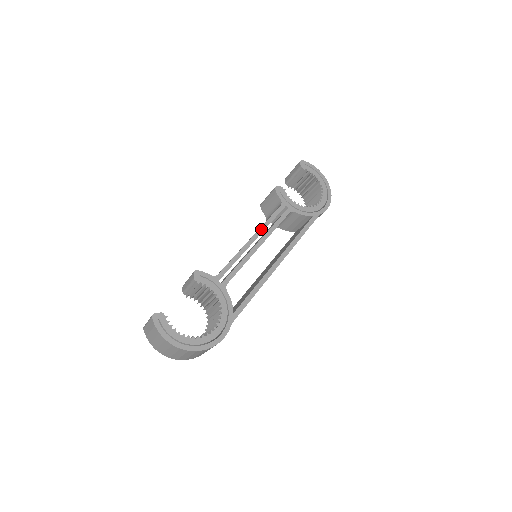
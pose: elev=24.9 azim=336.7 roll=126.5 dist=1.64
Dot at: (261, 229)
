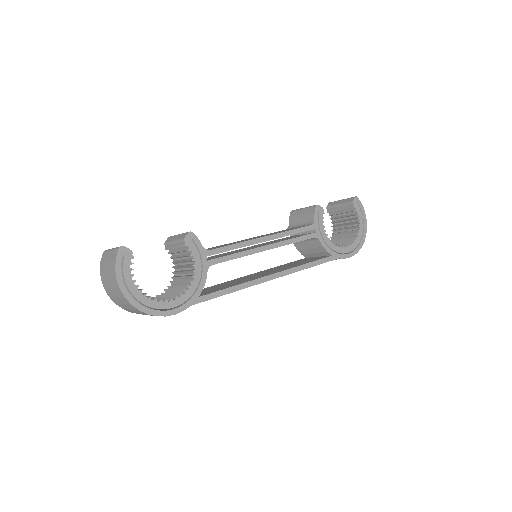
Dot at: (278, 235)
